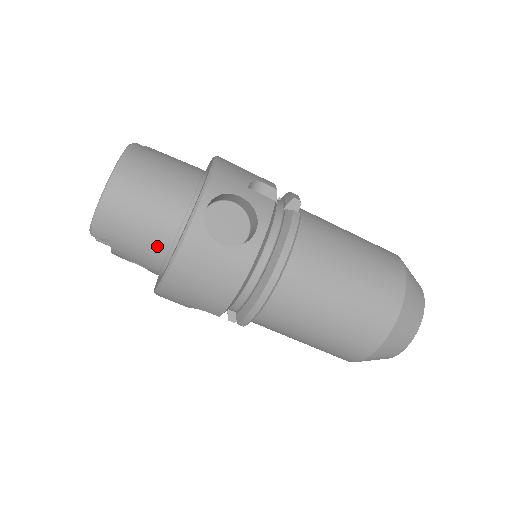
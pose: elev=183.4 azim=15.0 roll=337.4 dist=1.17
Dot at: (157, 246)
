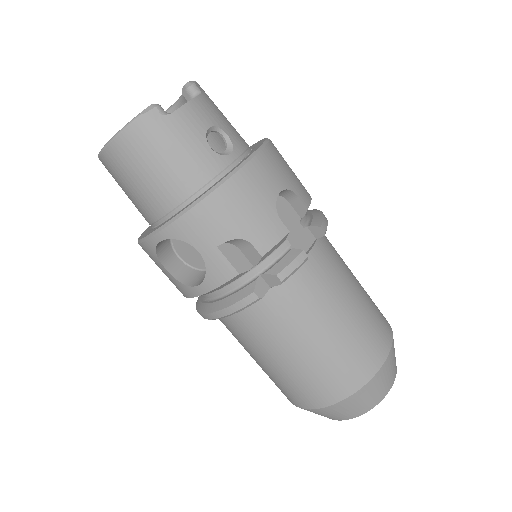
Dot at: occluded
